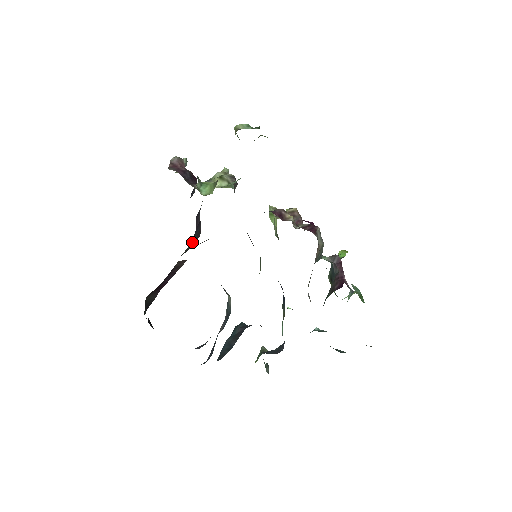
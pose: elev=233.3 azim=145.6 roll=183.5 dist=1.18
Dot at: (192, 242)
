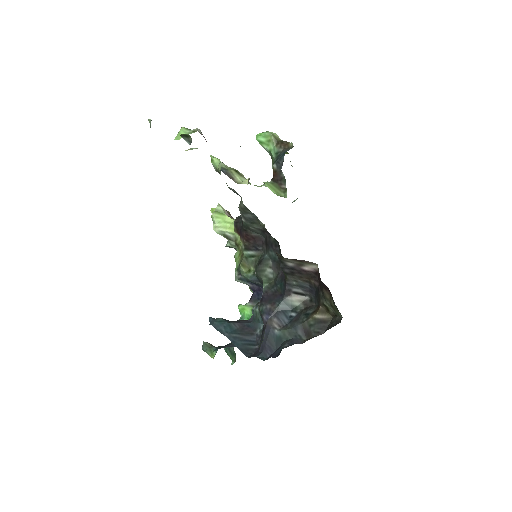
Dot at: occluded
